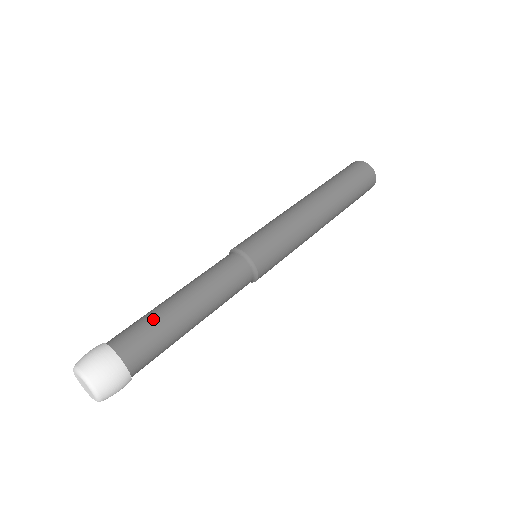
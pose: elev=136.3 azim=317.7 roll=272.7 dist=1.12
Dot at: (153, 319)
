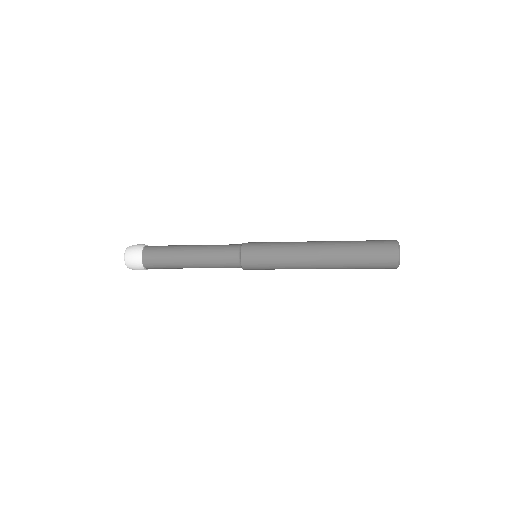
Dot at: occluded
